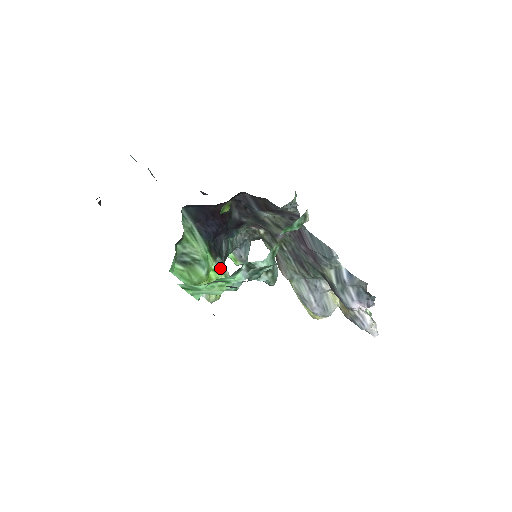
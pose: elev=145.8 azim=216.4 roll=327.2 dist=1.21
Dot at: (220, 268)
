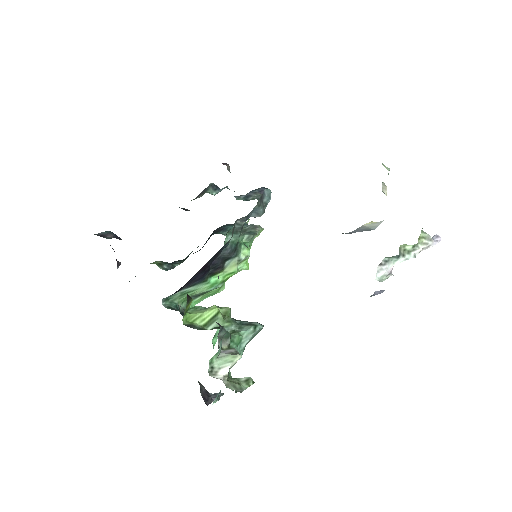
Dot at: (233, 266)
